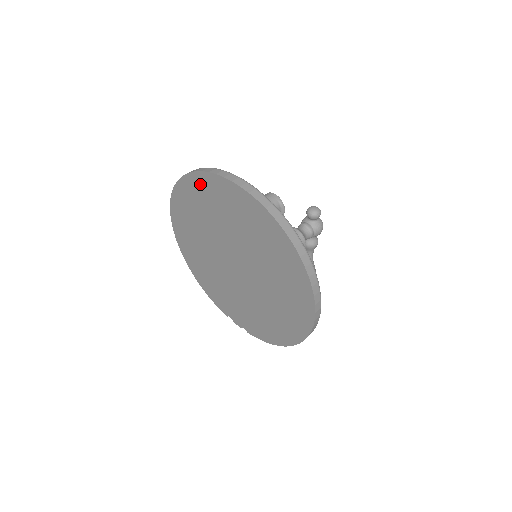
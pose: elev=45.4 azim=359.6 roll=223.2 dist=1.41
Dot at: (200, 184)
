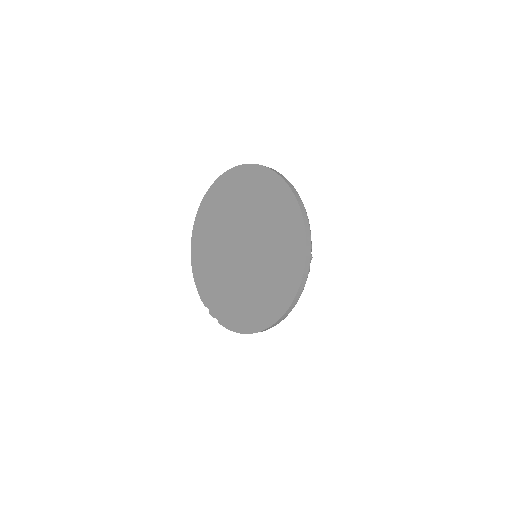
Dot at: (245, 174)
